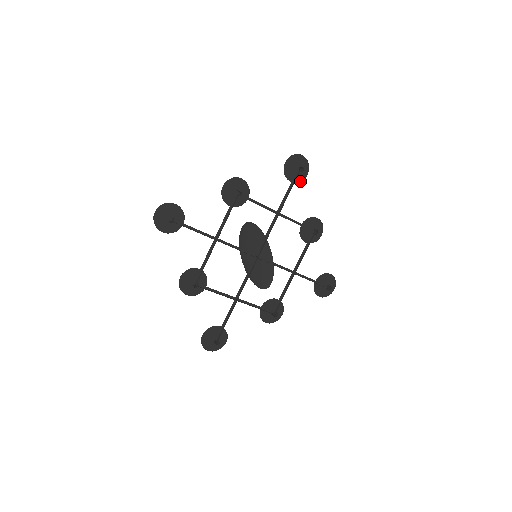
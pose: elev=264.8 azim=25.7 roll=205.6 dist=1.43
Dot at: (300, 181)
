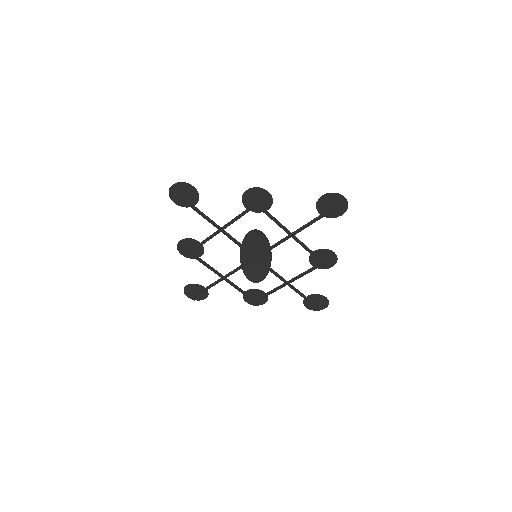
Dot at: (331, 217)
